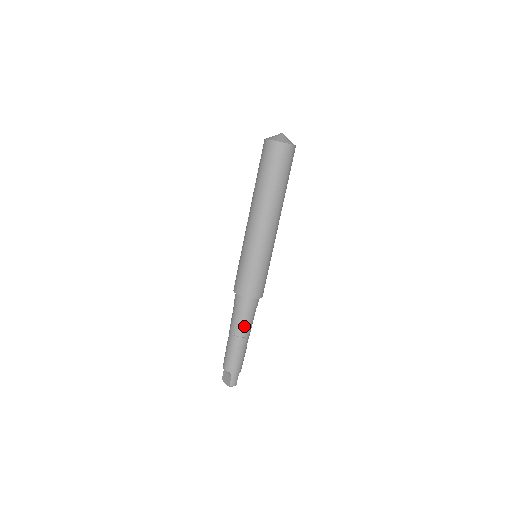
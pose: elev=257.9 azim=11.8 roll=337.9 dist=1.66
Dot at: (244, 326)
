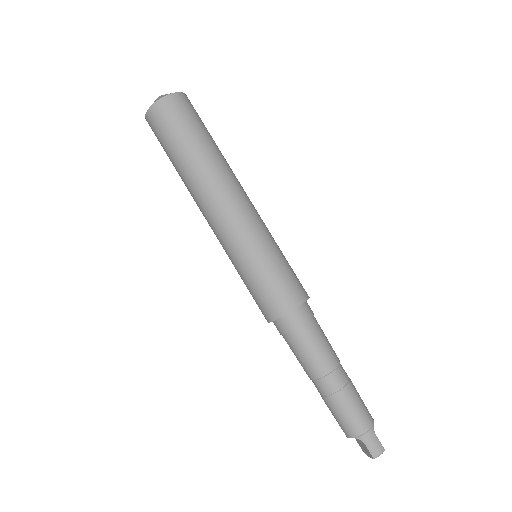
Dot at: (314, 358)
